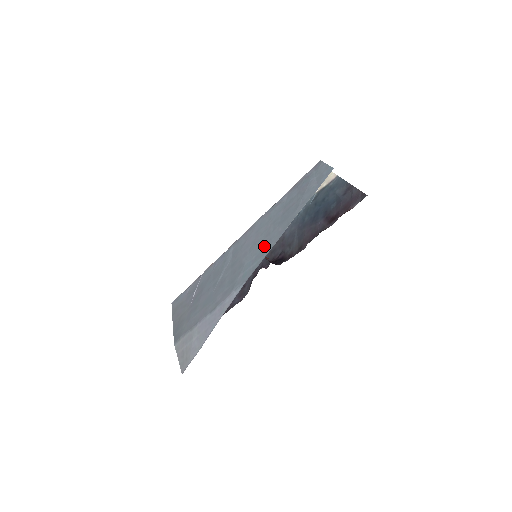
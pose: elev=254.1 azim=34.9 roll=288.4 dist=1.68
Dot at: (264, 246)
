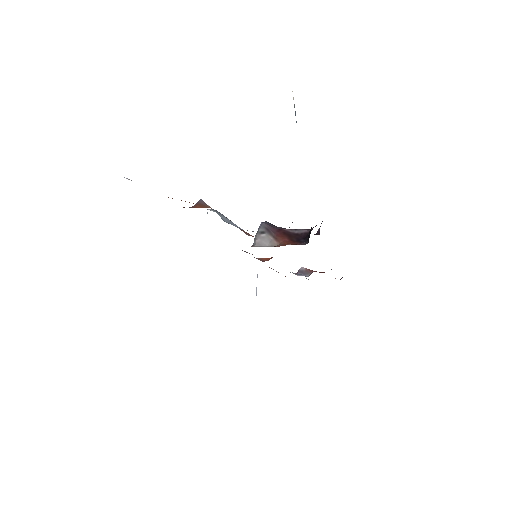
Dot at: occluded
